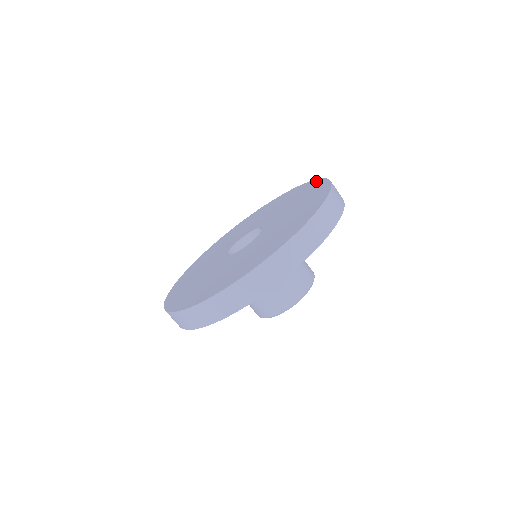
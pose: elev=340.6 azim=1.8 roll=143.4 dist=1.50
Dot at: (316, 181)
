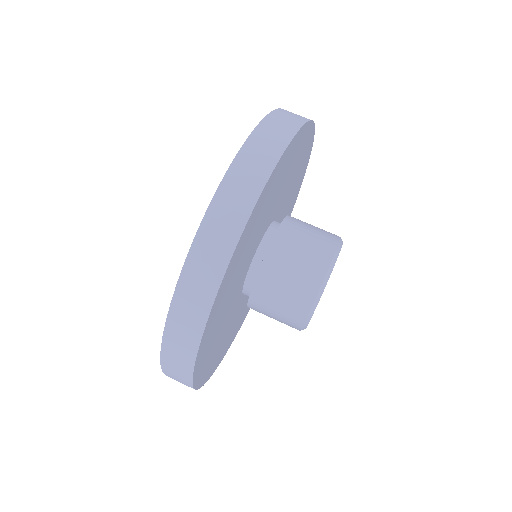
Dot at: occluded
